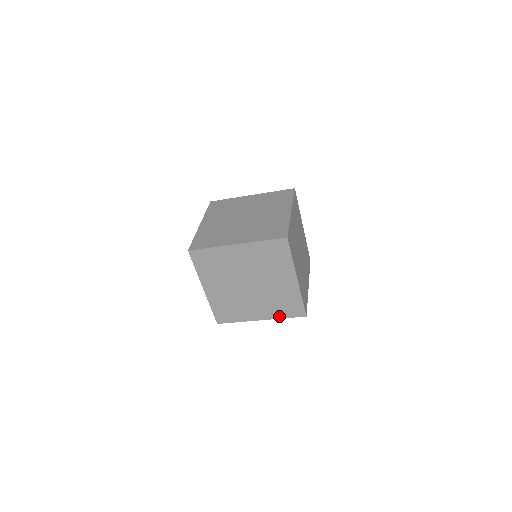
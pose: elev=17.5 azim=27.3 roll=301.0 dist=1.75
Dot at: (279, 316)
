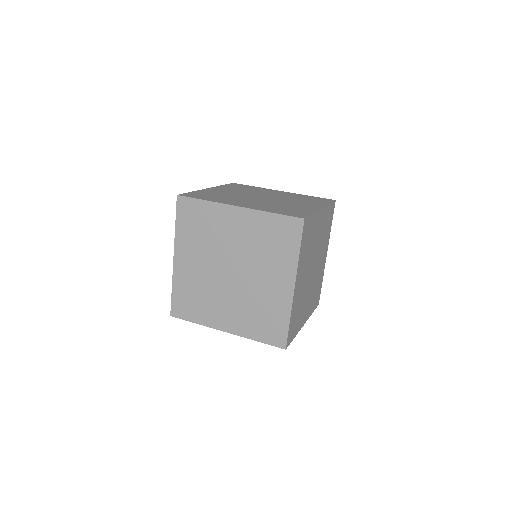
Dot at: (251, 335)
